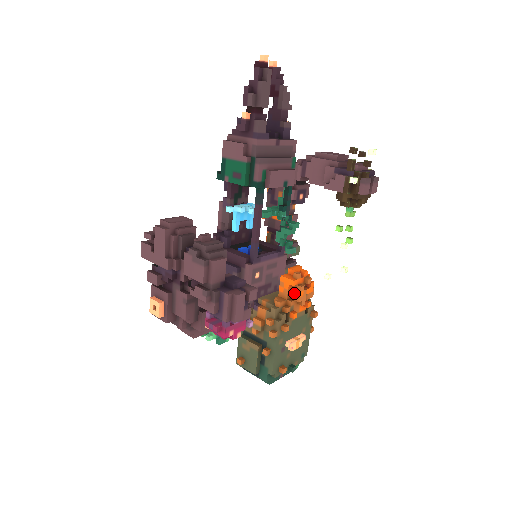
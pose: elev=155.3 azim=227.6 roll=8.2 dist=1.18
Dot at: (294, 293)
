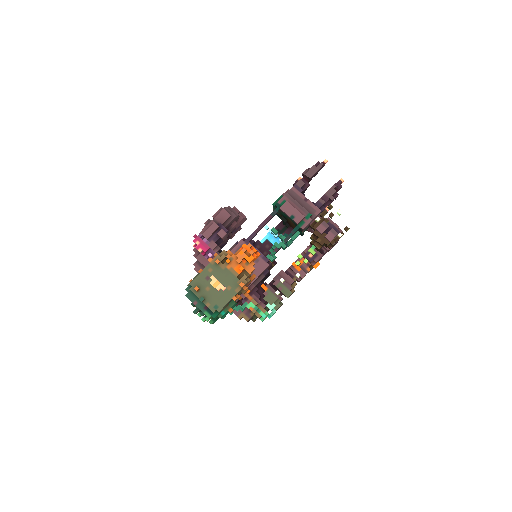
Dot at: (240, 253)
